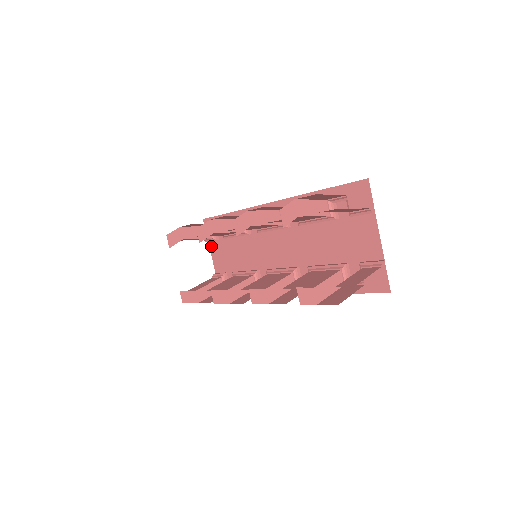
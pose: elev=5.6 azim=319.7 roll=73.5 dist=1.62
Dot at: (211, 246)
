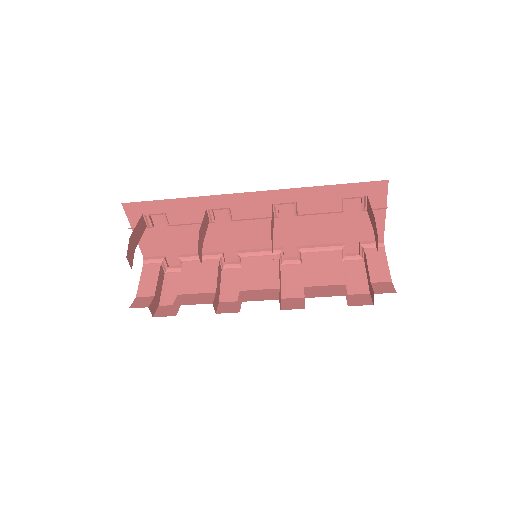
Dot at: occluded
